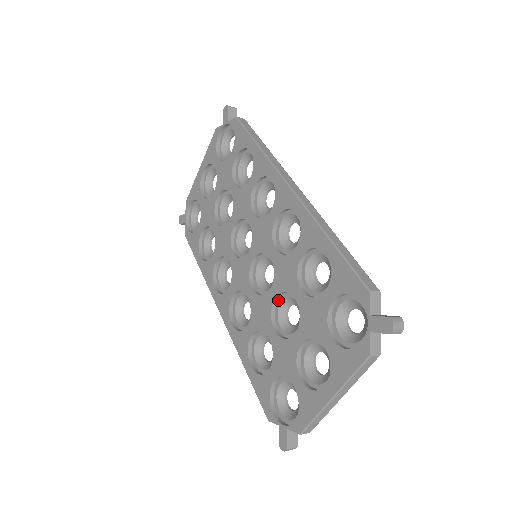
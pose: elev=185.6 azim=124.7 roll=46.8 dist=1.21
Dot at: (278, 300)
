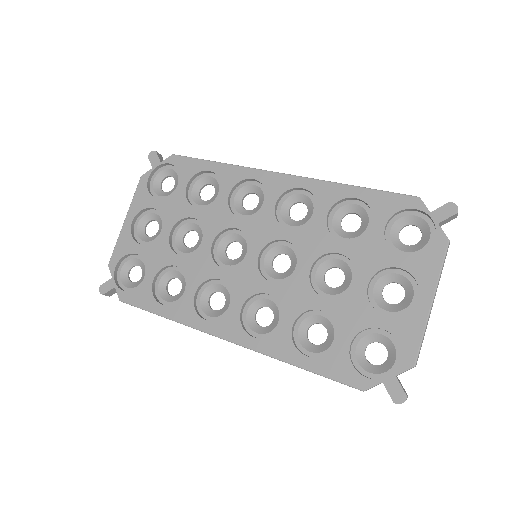
Dot at: (311, 273)
